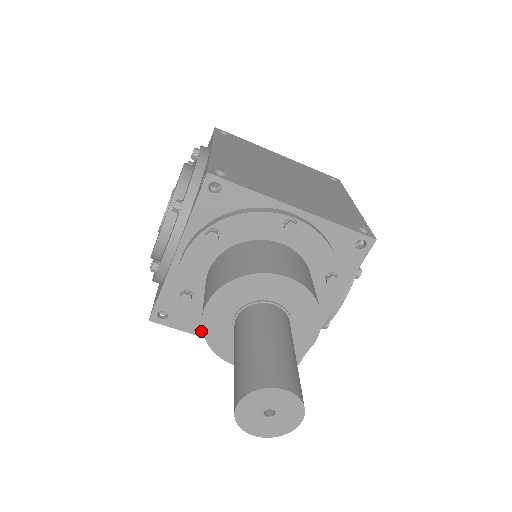
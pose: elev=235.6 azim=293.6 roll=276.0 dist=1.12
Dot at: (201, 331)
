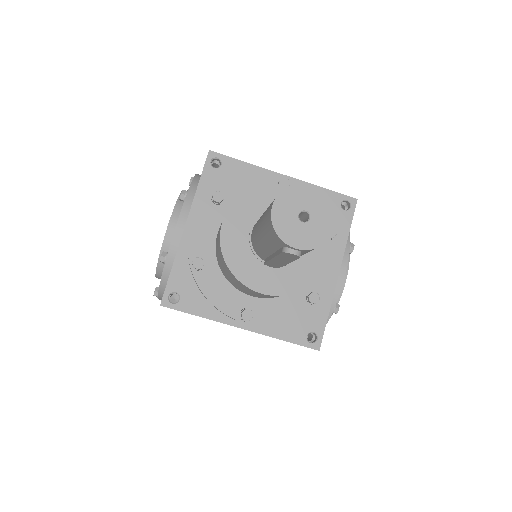
Dot at: (215, 306)
